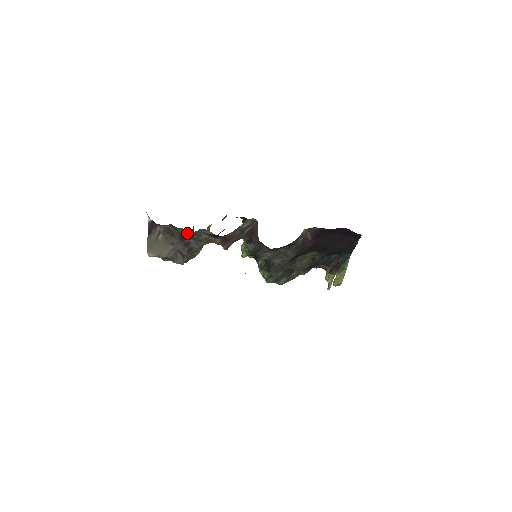
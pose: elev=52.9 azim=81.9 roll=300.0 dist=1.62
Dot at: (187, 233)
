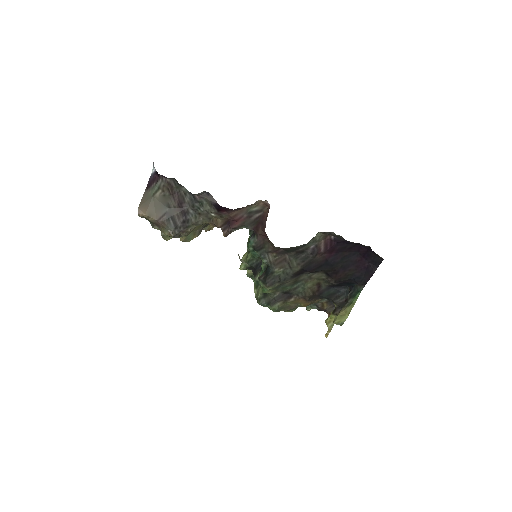
Dot at: (189, 198)
